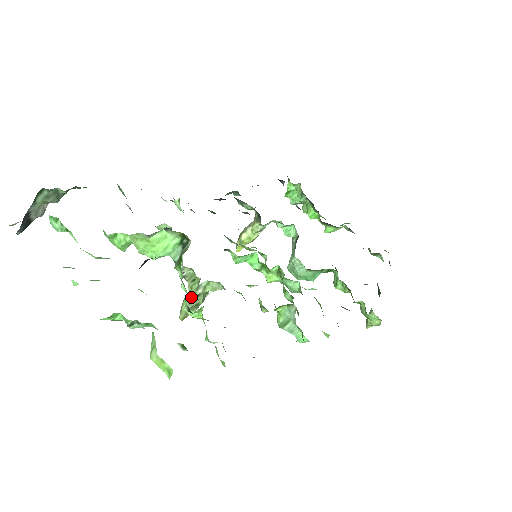
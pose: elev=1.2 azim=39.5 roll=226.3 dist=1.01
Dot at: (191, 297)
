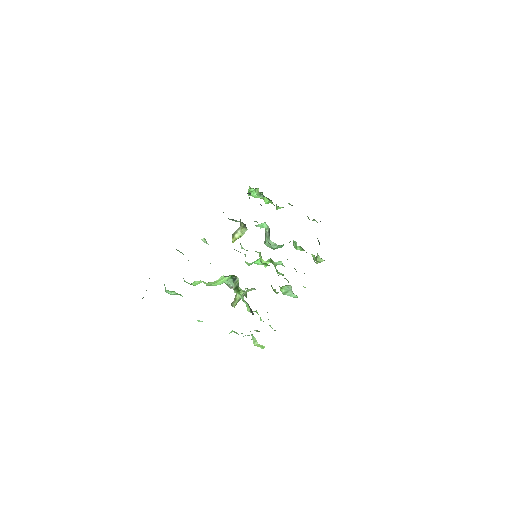
Dot at: (240, 298)
